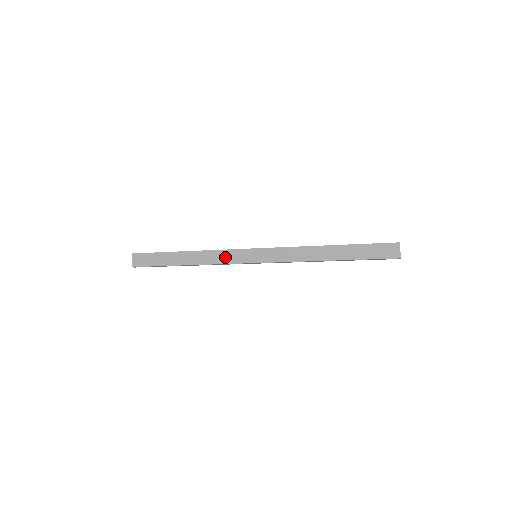
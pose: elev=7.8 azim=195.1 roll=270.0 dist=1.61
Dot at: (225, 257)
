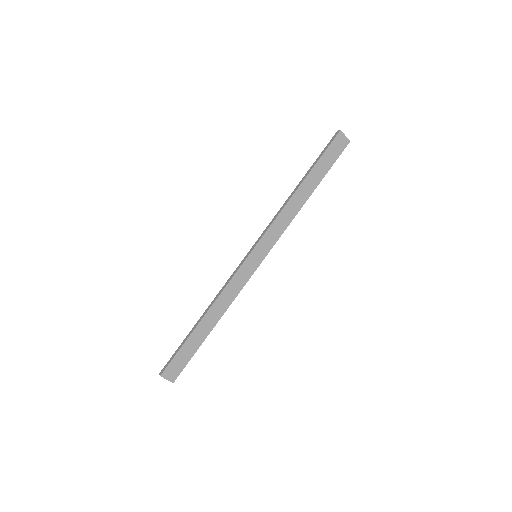
Dot at: (236, 285)
